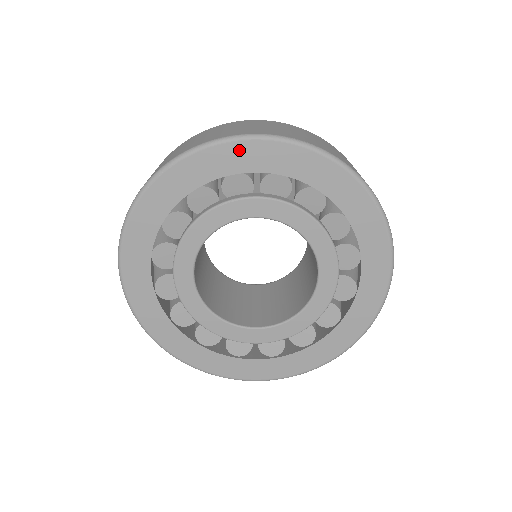
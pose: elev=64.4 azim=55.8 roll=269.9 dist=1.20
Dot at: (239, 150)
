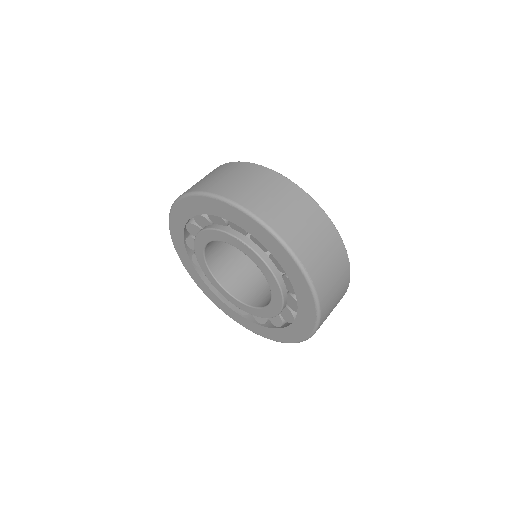
Dot at: (269, 238)
